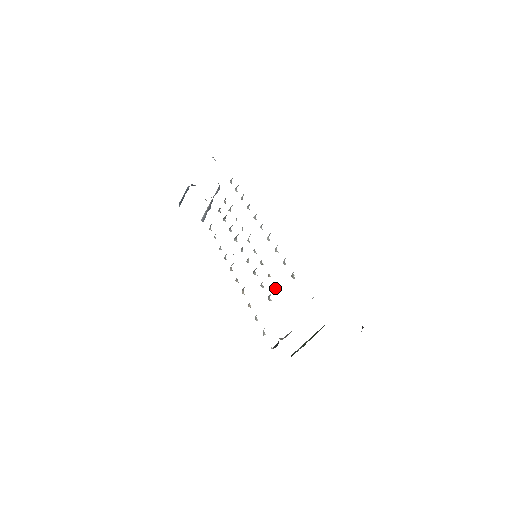
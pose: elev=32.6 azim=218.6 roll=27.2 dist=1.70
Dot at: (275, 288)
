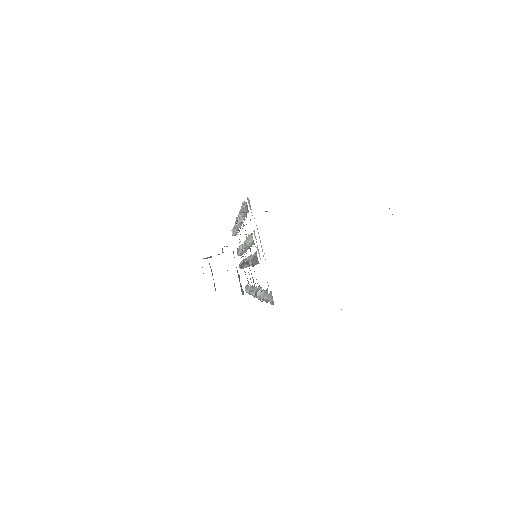
Dot at: occluded
